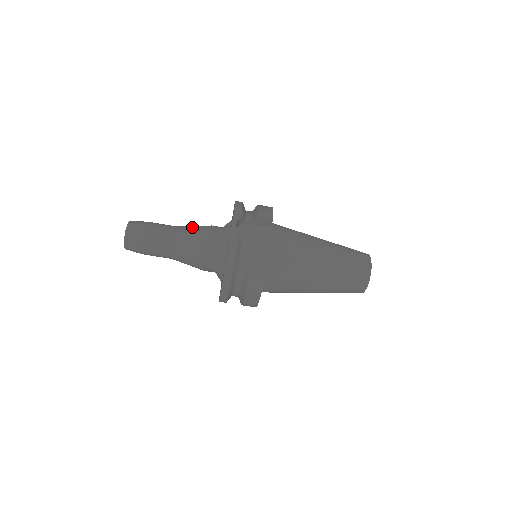
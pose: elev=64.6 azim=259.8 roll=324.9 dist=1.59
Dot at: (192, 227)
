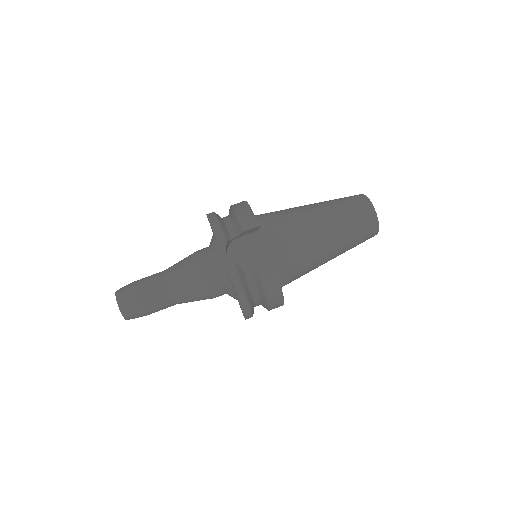
Dot at: (180, 267)
